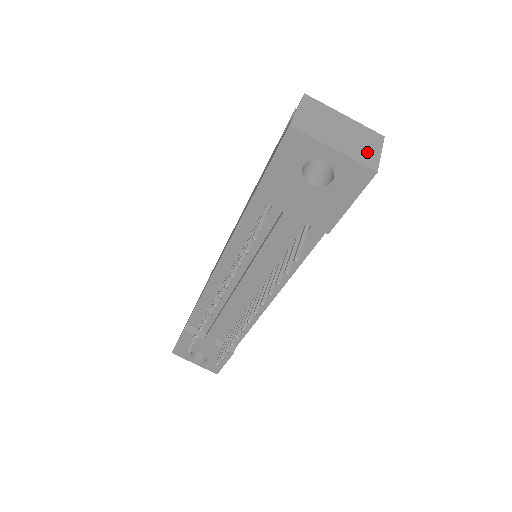
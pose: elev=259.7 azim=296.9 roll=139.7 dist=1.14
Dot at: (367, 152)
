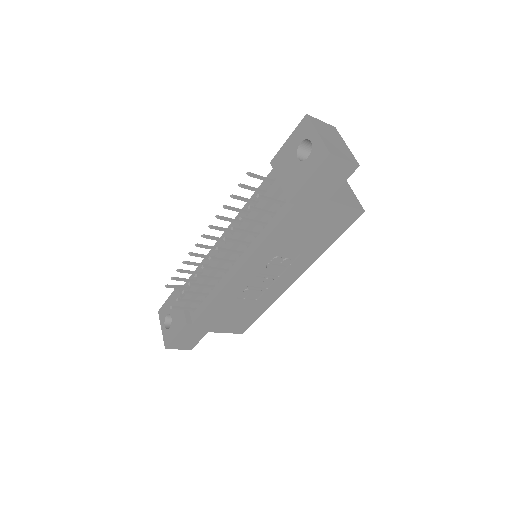
Dot at: (337, 151)
